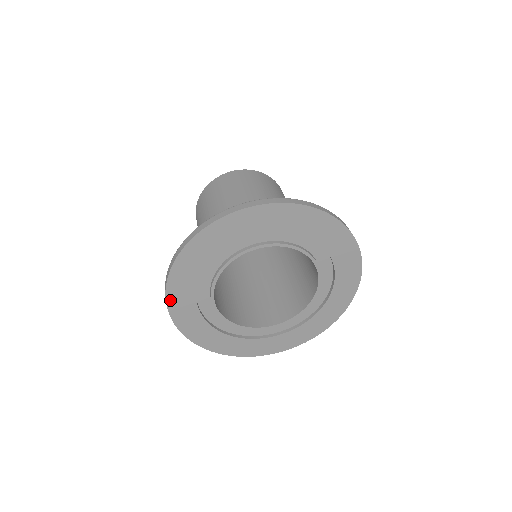
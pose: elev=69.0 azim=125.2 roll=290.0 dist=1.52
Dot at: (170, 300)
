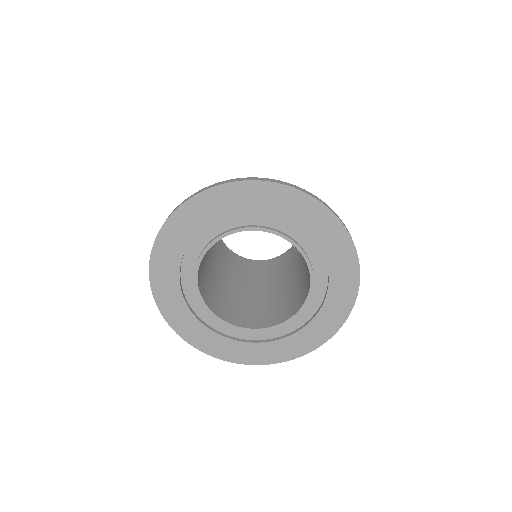
Dot at: (162, 235)
